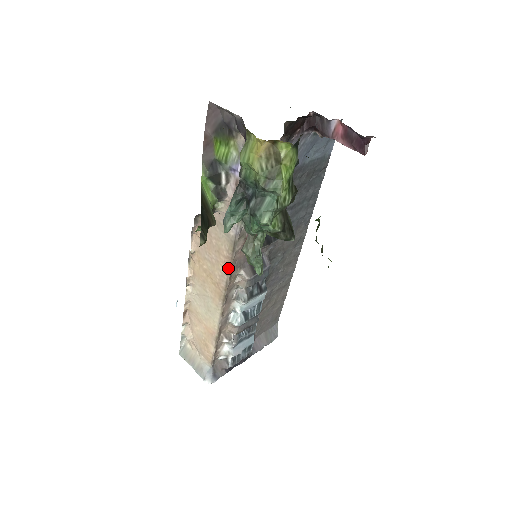
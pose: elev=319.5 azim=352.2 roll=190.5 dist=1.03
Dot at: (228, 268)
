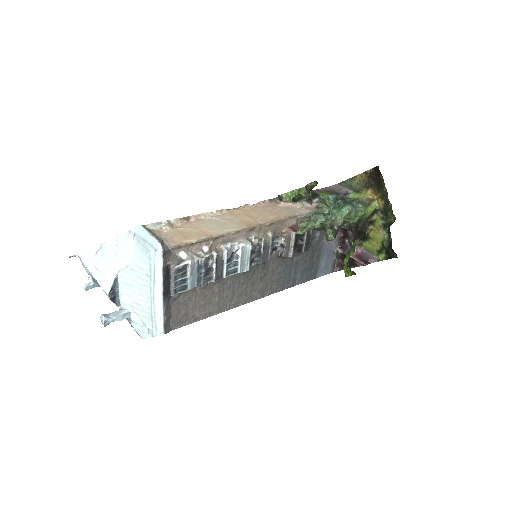
Dot at: (276, 220)
